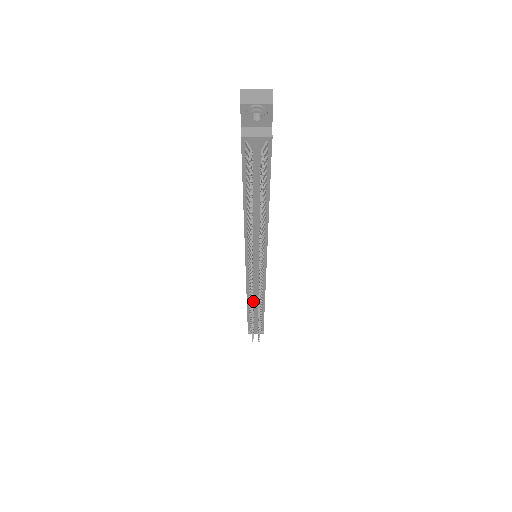
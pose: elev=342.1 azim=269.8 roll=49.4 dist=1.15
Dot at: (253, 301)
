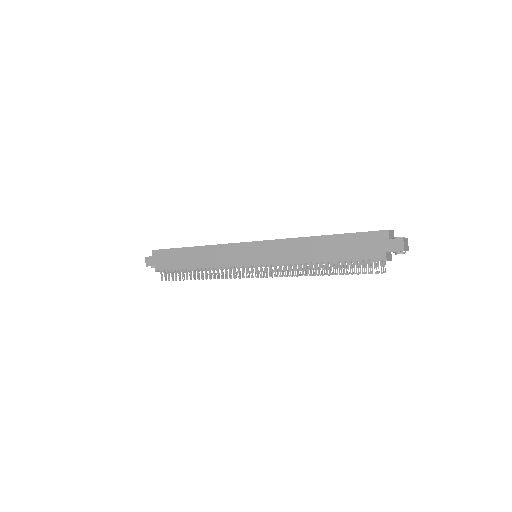
Dot at: occluded
